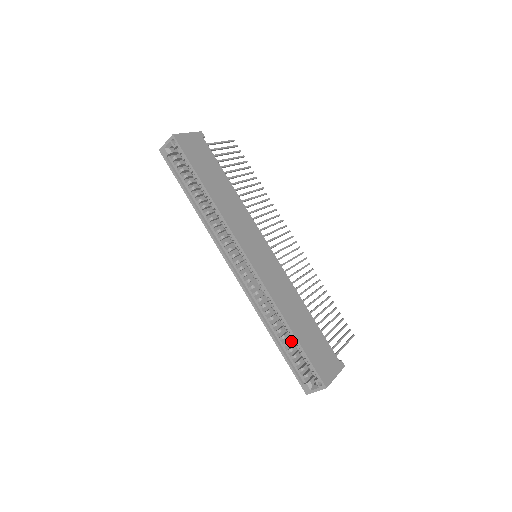
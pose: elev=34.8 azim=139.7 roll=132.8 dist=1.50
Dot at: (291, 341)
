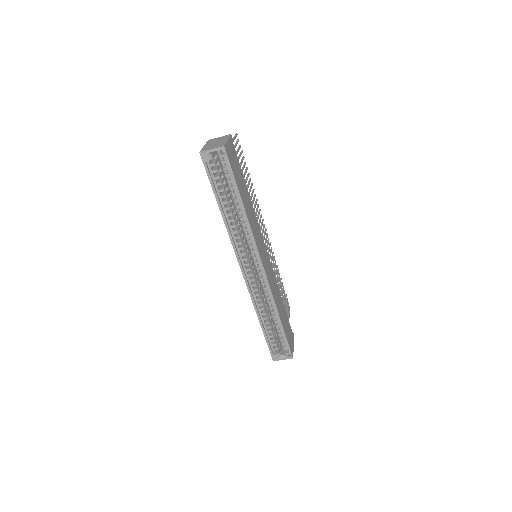
Dot at: occluded
